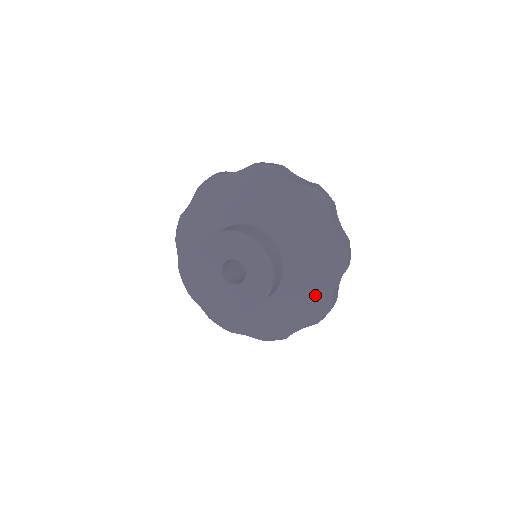
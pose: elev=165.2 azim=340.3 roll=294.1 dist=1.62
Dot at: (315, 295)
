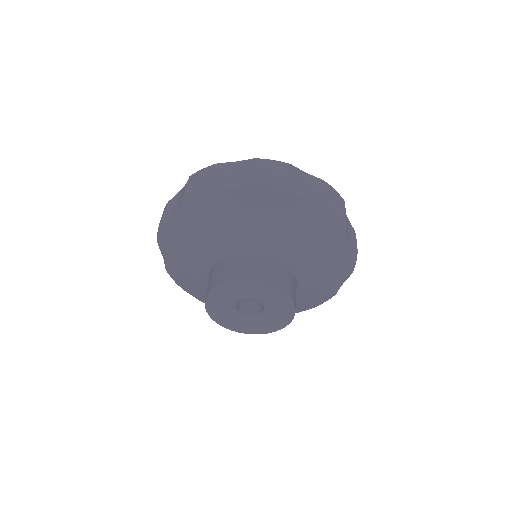
Dot at: occluded
